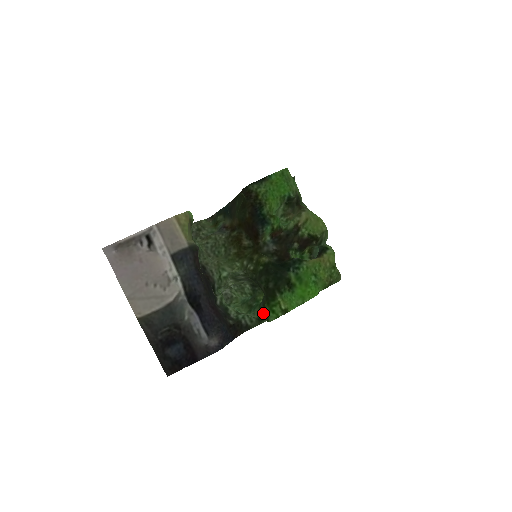
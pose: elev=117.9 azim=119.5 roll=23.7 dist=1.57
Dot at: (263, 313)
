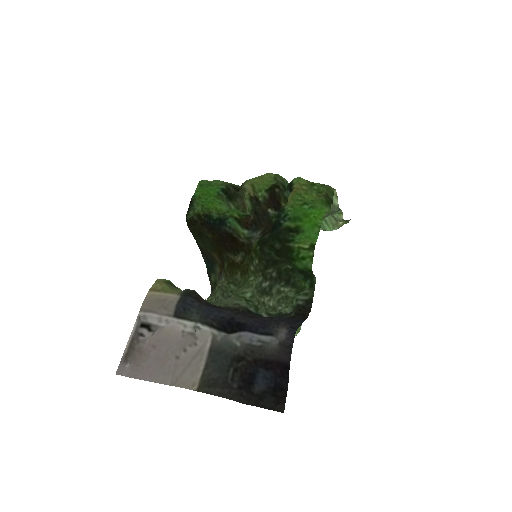
Dot at: (307, 278)
